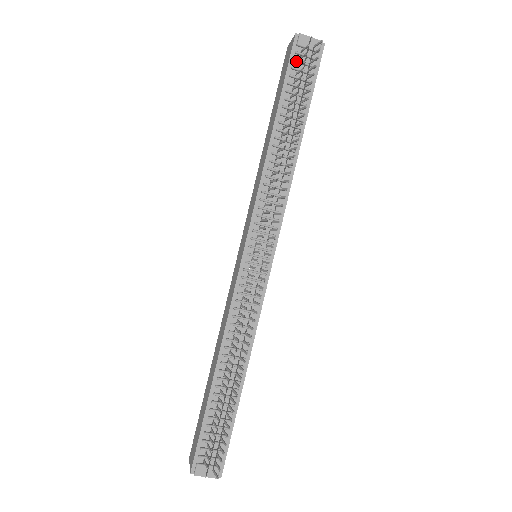
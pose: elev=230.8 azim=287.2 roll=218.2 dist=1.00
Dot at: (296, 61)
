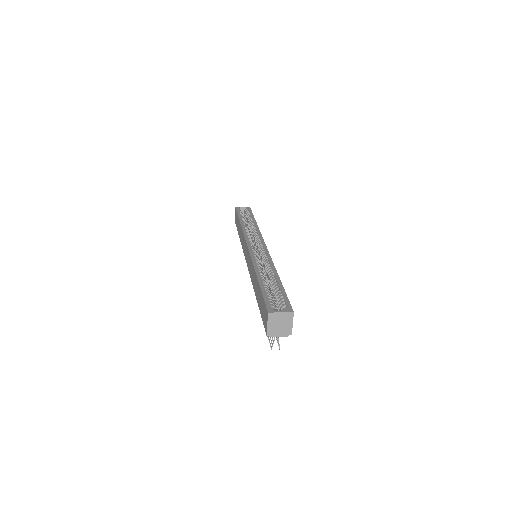
Dot at: occluded
